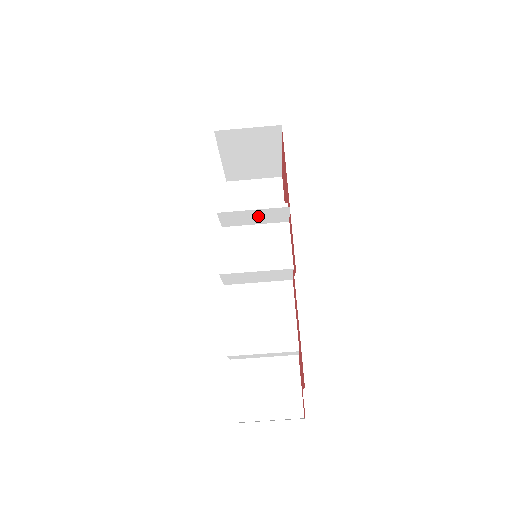
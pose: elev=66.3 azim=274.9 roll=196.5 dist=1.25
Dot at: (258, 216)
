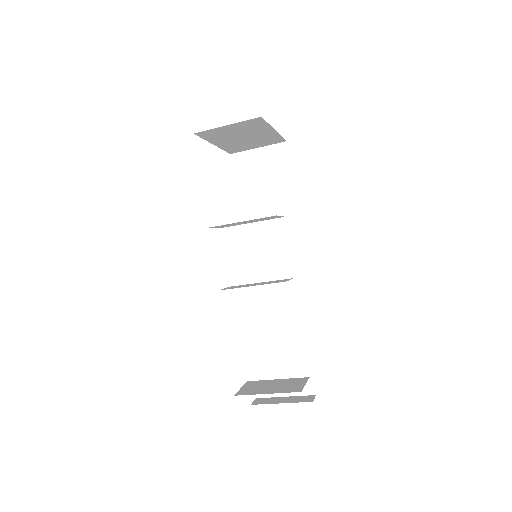
Dot at: (250, 221)
